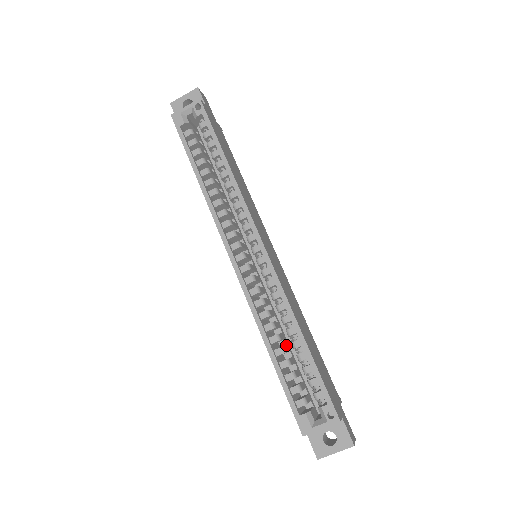
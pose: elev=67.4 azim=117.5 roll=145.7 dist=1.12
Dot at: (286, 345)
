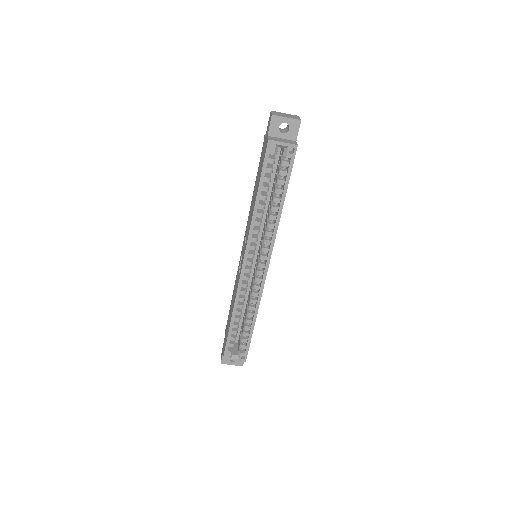
Dot at: occluded
